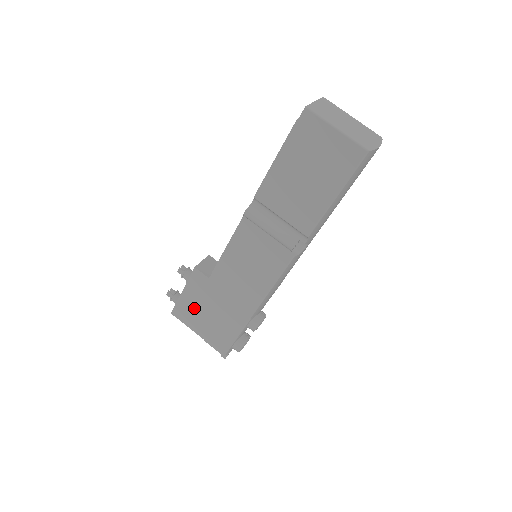
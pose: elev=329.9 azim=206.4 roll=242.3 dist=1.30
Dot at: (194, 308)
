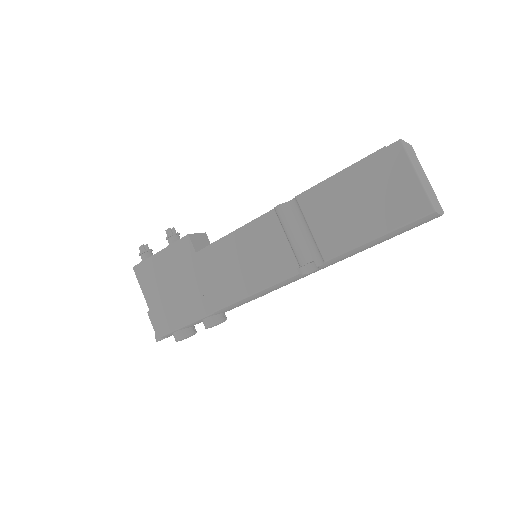
Dot at: (160, 274)
